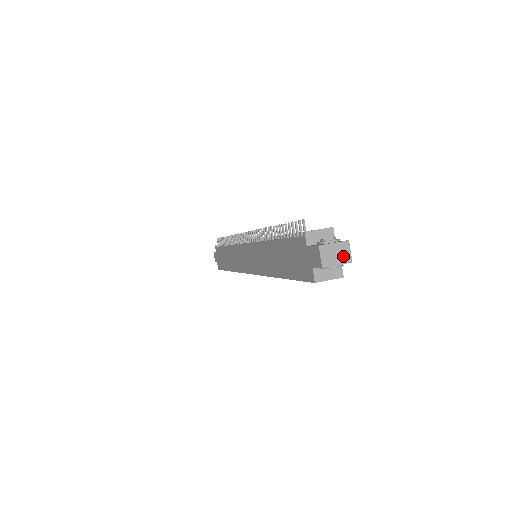
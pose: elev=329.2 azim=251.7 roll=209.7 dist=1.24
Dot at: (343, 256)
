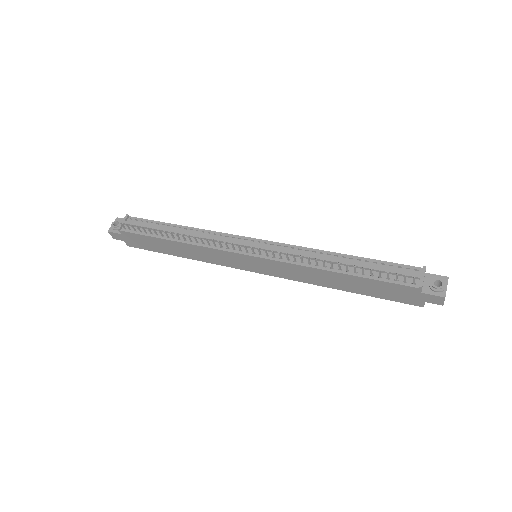
Dot at: occluded
